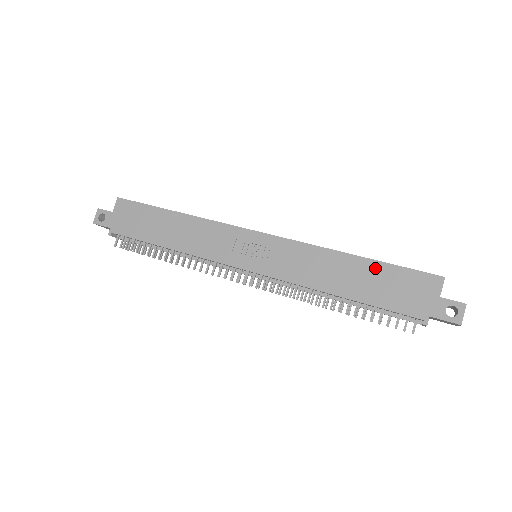
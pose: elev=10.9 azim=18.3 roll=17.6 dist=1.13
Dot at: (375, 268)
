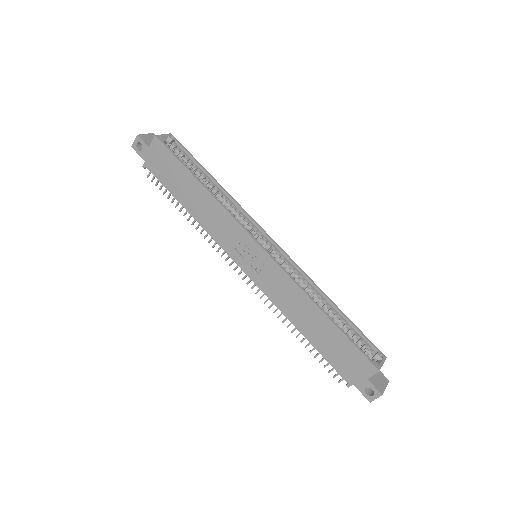
Dot at: (334, 332)
